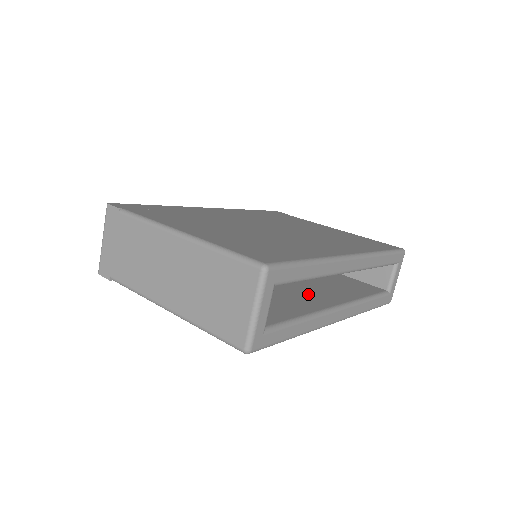
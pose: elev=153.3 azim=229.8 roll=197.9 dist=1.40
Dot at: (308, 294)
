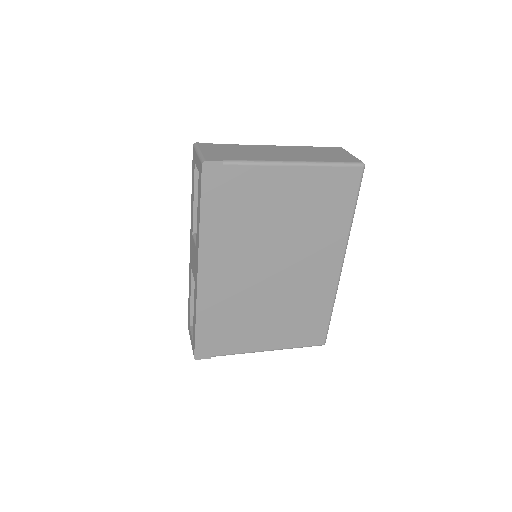
Dot at: occluded
